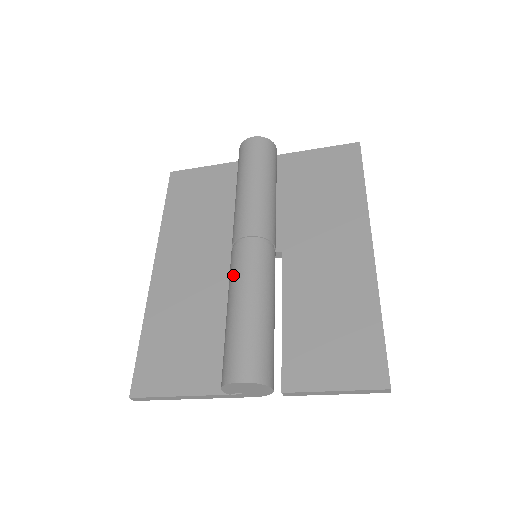
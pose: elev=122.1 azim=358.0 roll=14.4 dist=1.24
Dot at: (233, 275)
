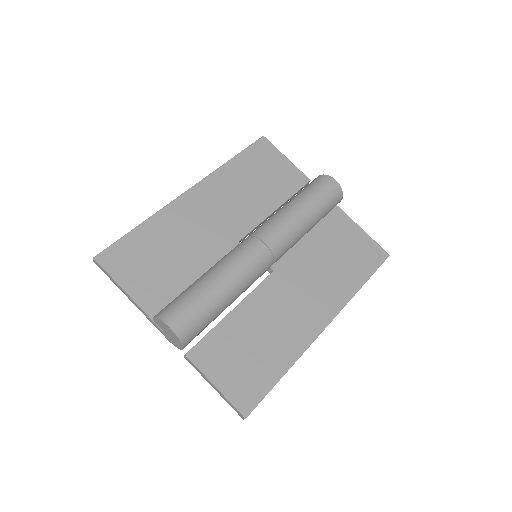
Dot at: (231, 257)
